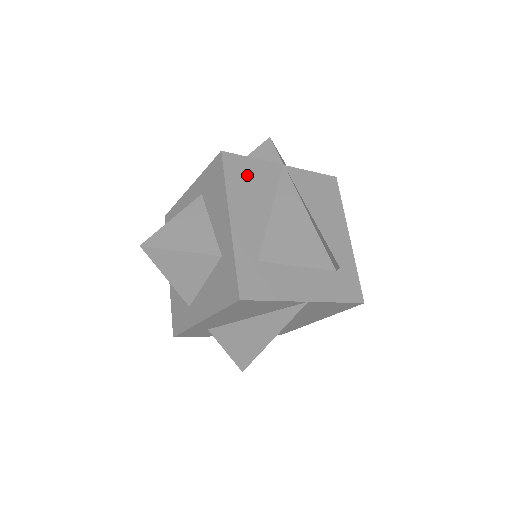
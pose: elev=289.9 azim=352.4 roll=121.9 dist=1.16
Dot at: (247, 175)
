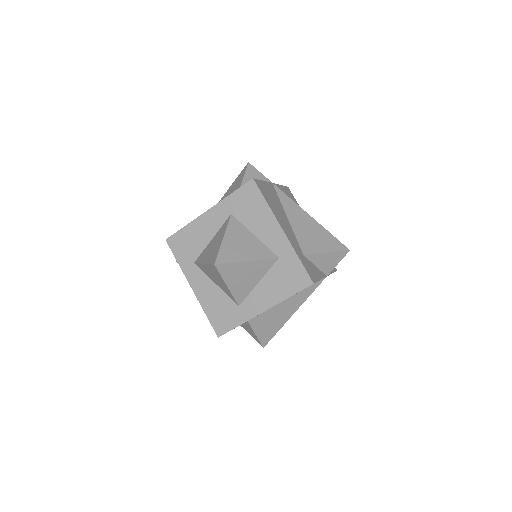
Dot at: (269, 194)
